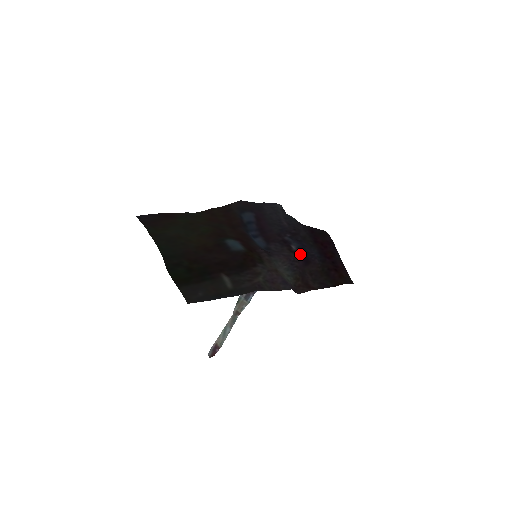
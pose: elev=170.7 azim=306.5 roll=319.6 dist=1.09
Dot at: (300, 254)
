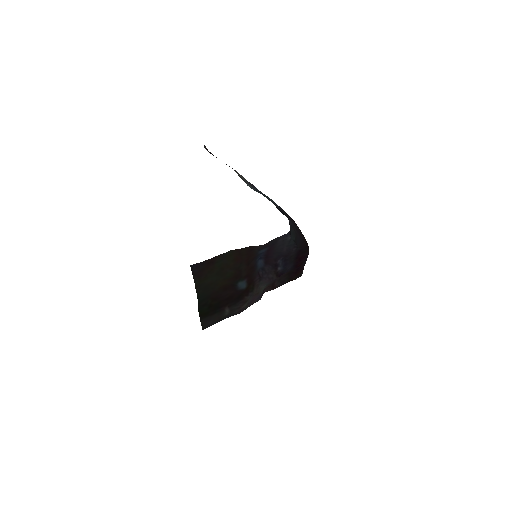
Dot at: (280, 272)
